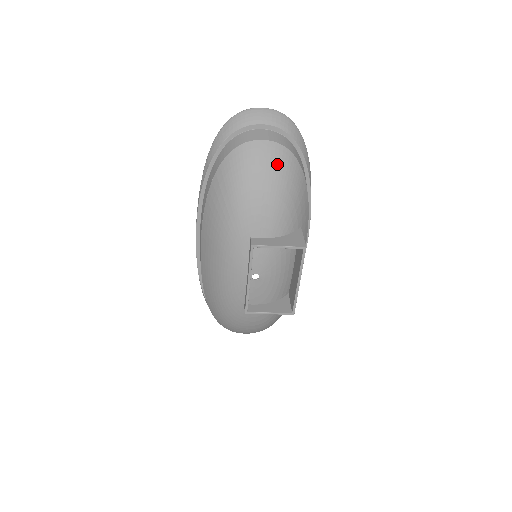
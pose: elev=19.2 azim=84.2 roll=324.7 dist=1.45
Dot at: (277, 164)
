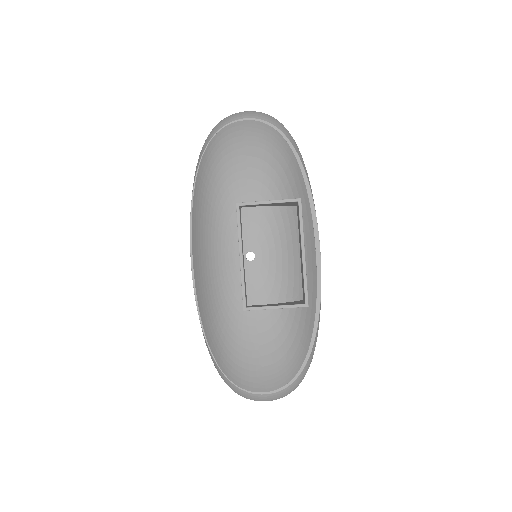
Dot at: (259, 134)
